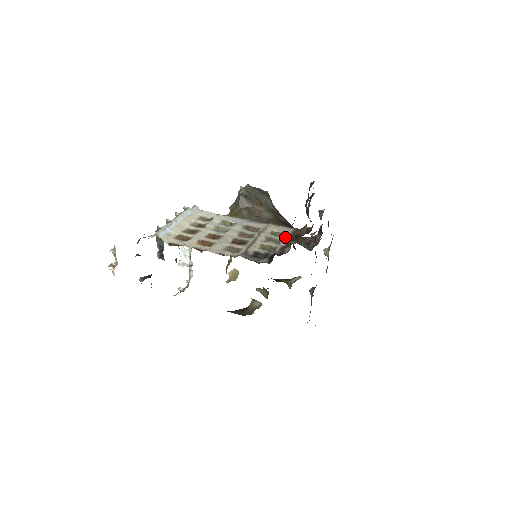
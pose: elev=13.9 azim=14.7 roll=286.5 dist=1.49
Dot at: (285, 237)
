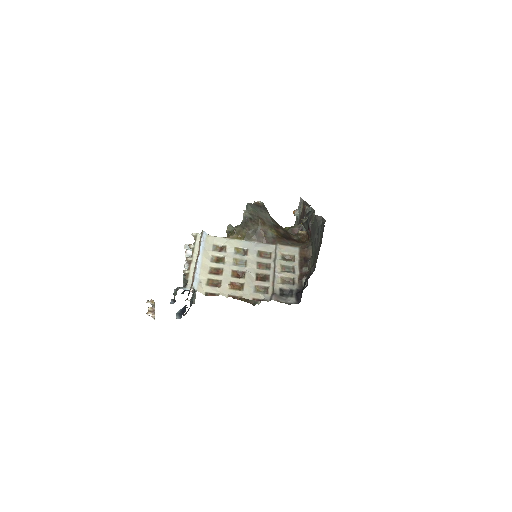
Dot at: (296, 262)
